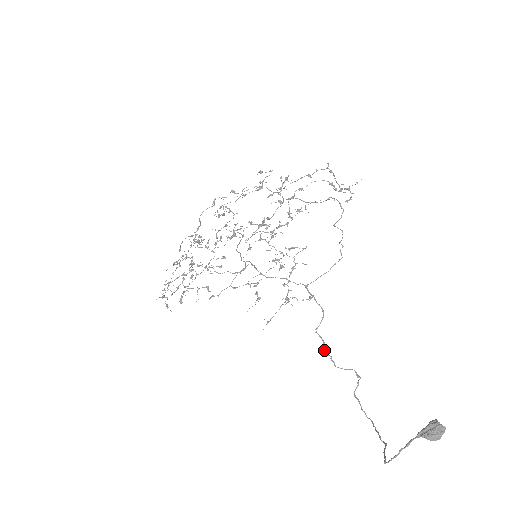
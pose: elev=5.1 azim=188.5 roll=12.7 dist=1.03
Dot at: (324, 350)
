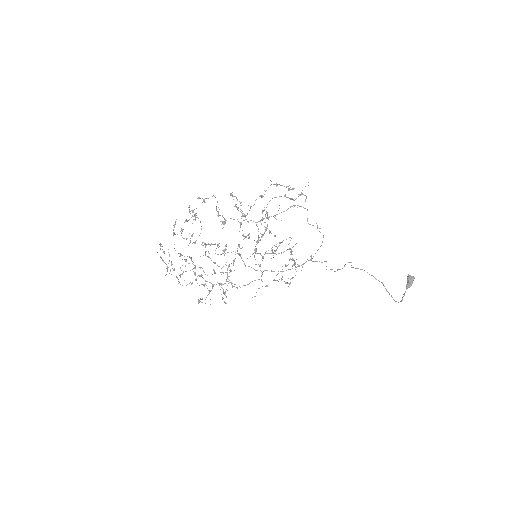
Dot at: occluded
